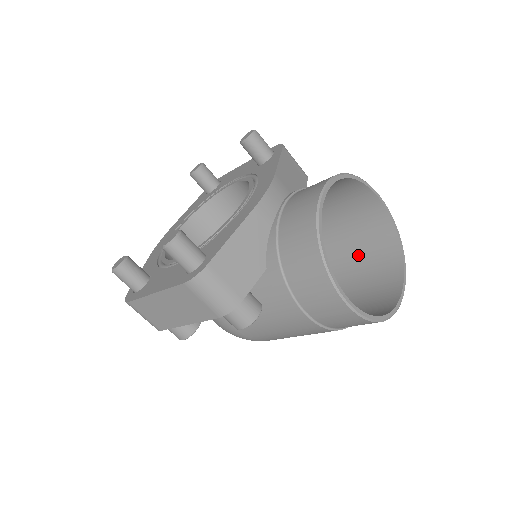
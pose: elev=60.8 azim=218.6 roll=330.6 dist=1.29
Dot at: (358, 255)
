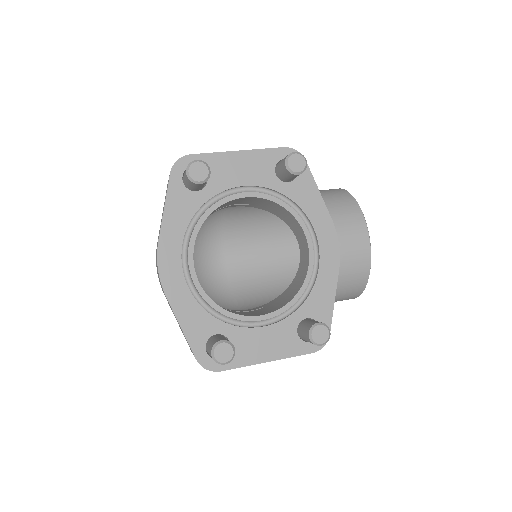
Dot at: occluded
